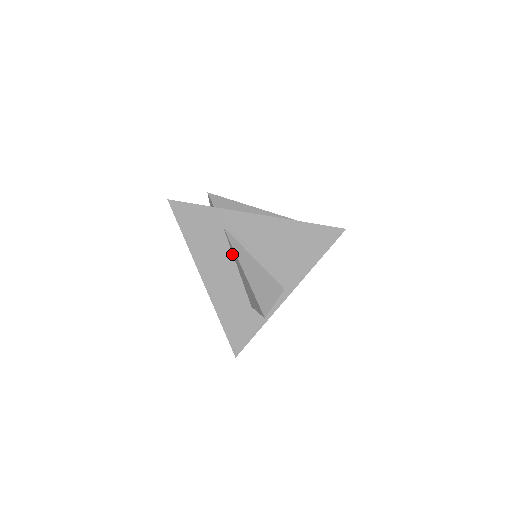
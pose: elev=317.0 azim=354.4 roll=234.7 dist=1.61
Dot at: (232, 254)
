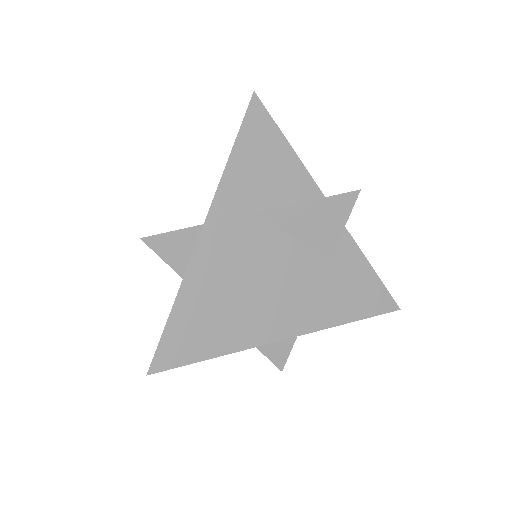
Dot at: occluded
